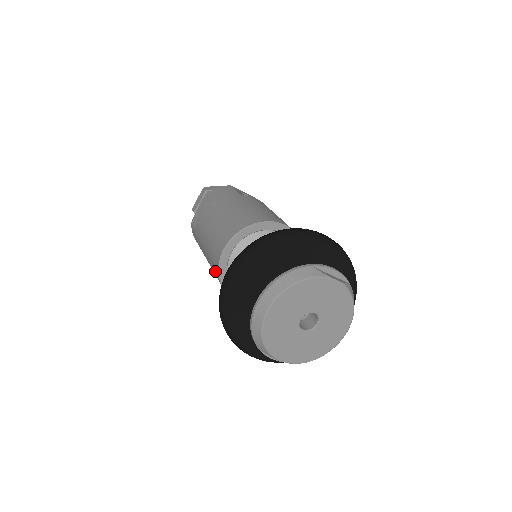
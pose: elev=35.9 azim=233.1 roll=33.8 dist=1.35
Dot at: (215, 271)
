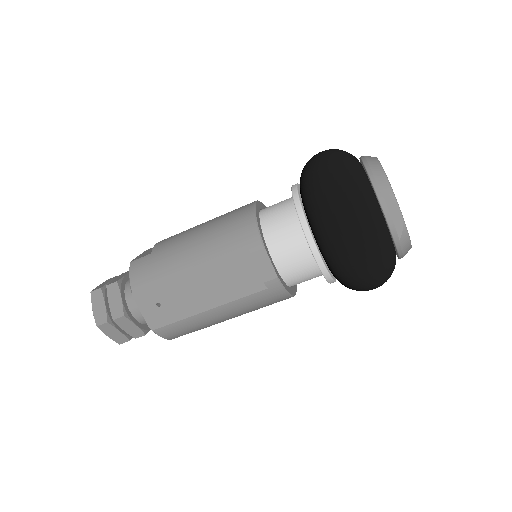
Dot at: (240, 225)
